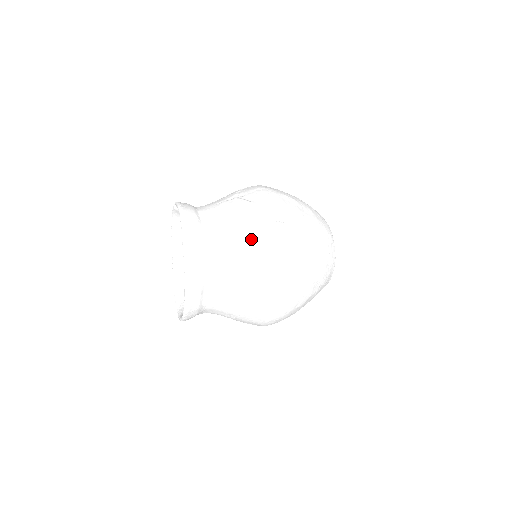
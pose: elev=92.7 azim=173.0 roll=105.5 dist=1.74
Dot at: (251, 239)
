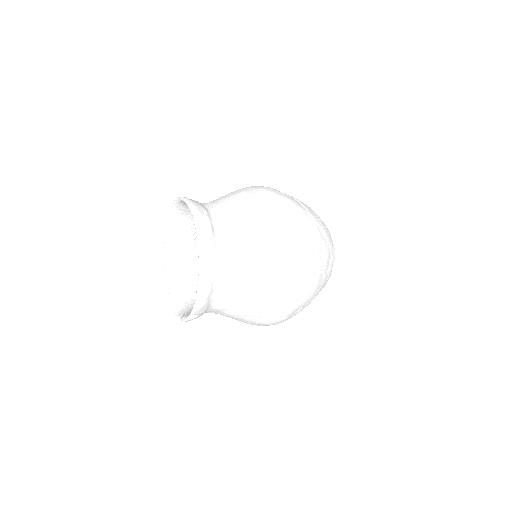
Dot at: (243, 192)
